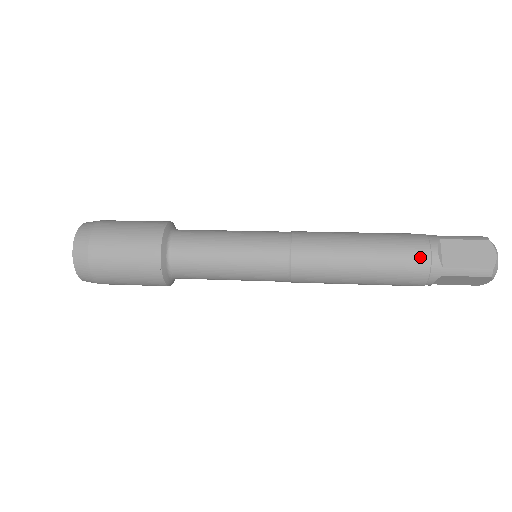
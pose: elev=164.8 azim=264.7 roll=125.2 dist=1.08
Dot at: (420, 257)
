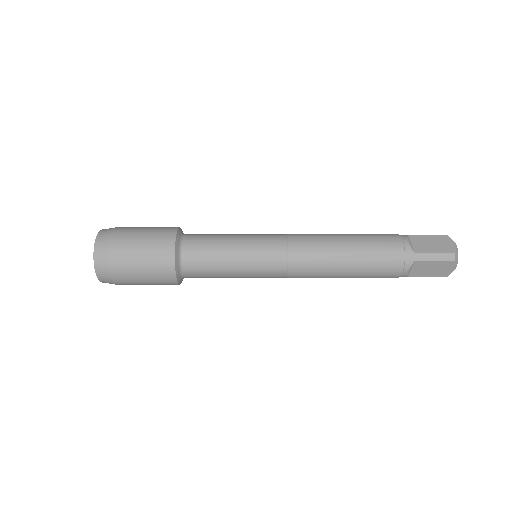
Dot at: (392, 276)
